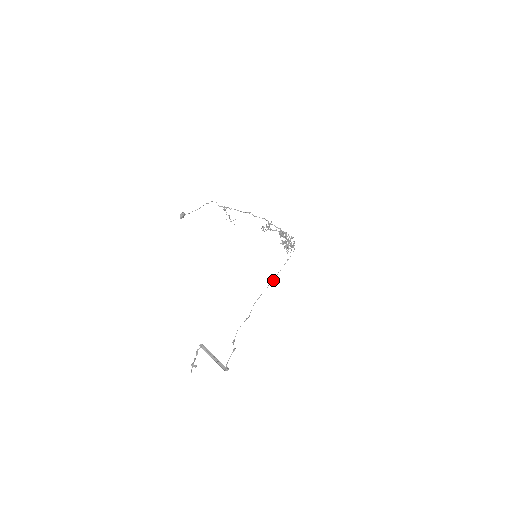
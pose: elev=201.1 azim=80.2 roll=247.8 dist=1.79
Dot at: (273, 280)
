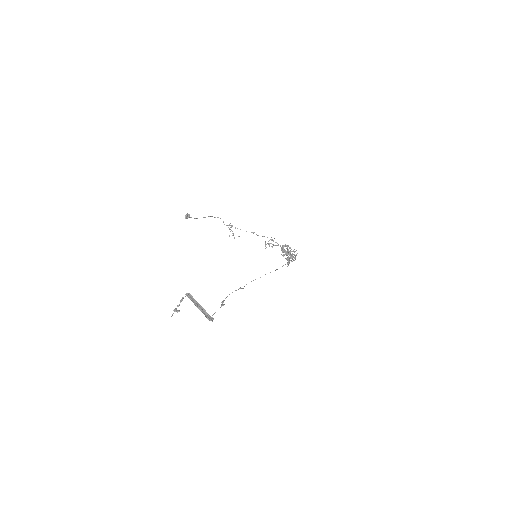
Dot at: occluded
